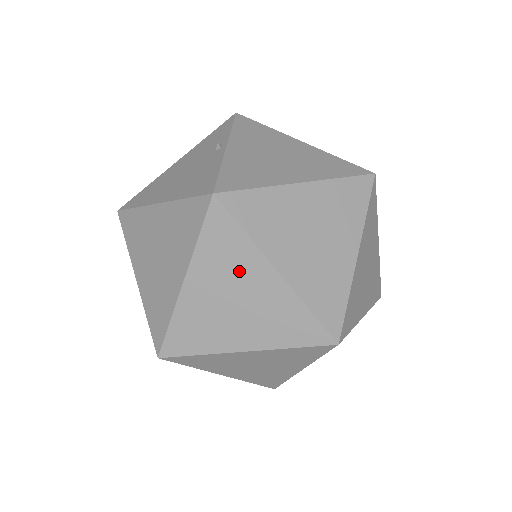
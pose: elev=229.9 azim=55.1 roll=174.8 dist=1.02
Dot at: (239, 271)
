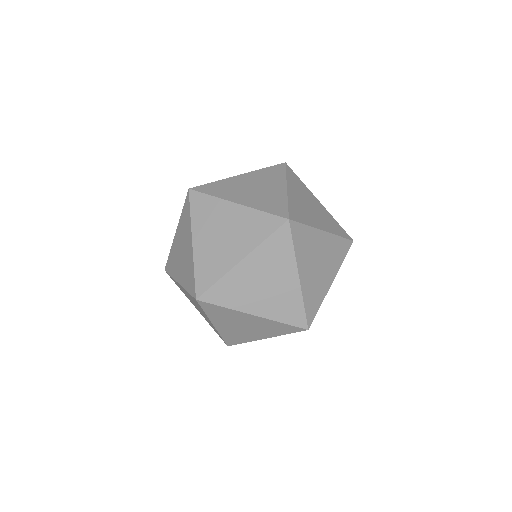
Dot at: (217, 216)
